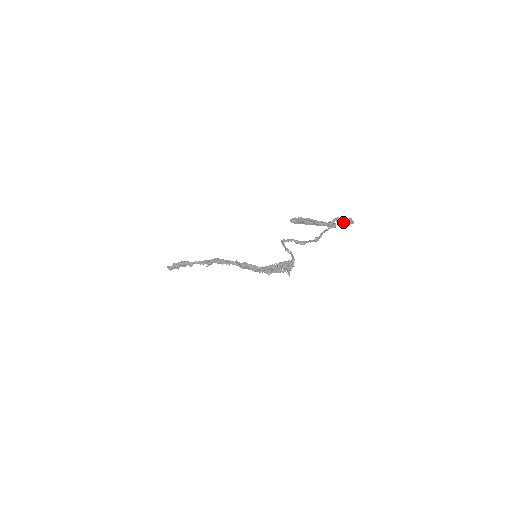
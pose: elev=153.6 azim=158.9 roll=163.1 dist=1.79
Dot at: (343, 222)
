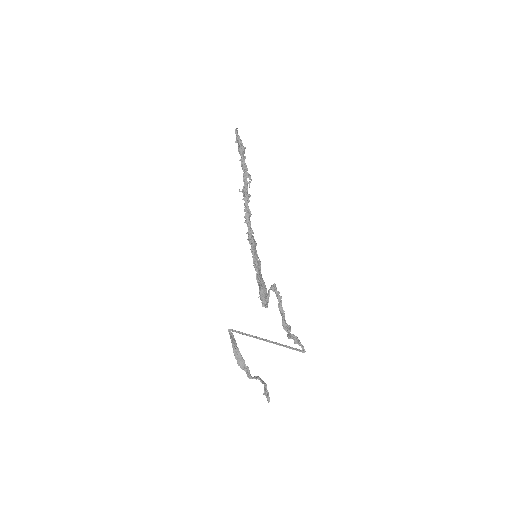
Dot at: (265, 389)
